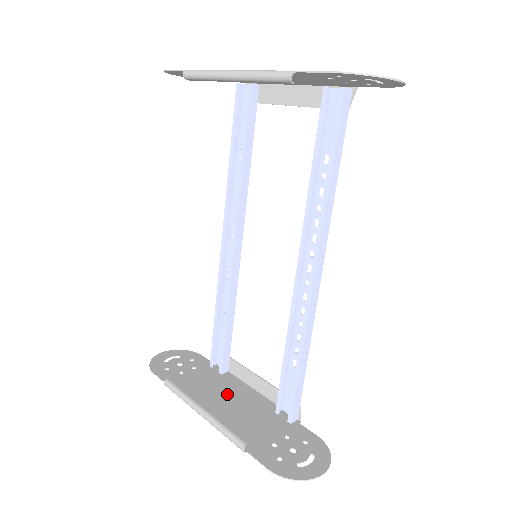
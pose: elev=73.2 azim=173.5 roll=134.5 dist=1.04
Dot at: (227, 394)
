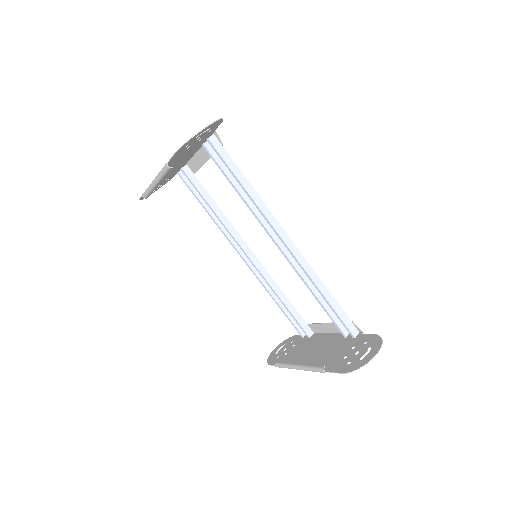
Dot at: (315, 347)
